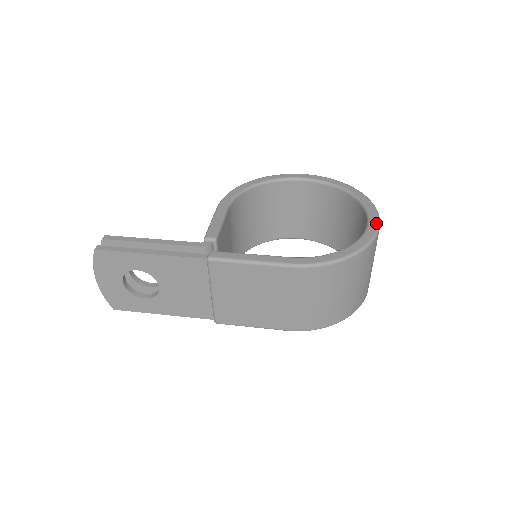
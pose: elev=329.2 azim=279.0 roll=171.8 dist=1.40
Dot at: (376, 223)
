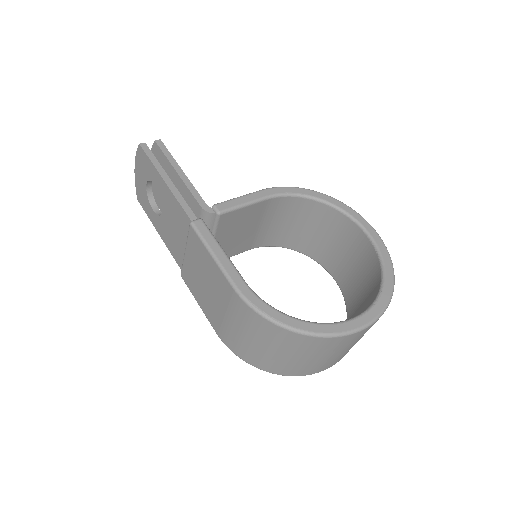
Dot at: (357, 326)
